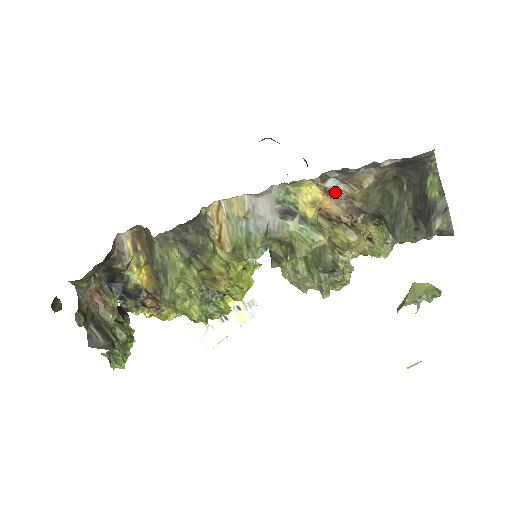
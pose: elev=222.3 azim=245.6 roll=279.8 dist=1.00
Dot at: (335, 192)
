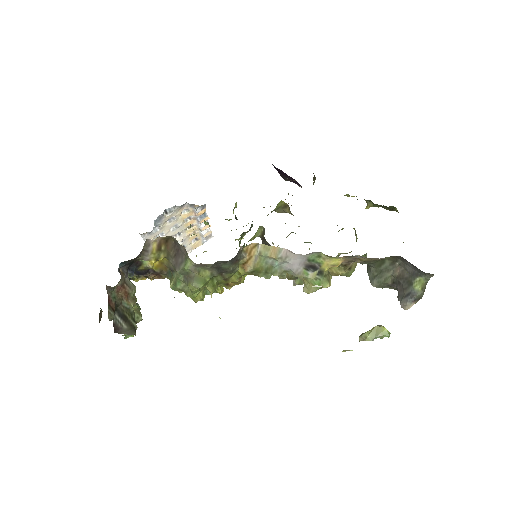
Dot at: occluded
